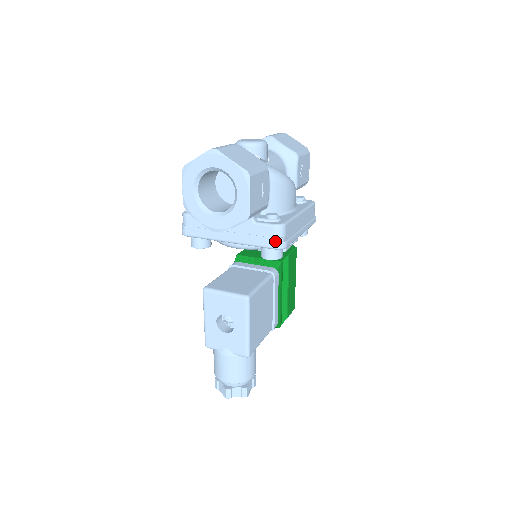
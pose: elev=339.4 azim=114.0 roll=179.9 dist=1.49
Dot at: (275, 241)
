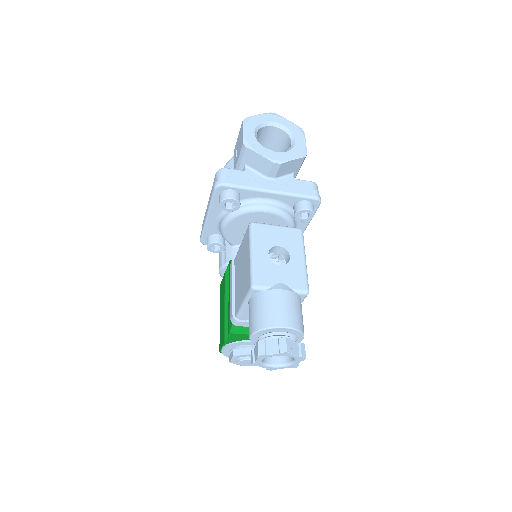
Dot at: (316, 192)
